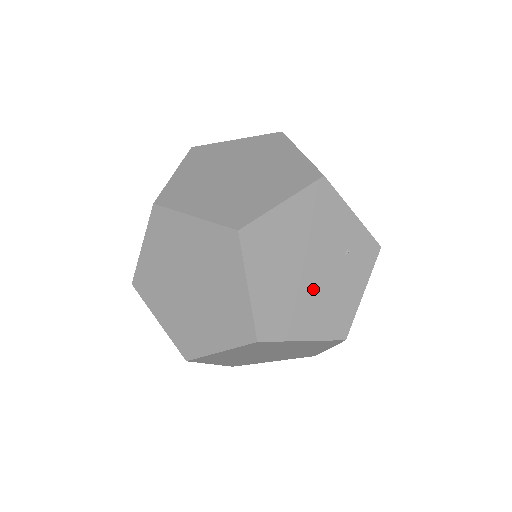
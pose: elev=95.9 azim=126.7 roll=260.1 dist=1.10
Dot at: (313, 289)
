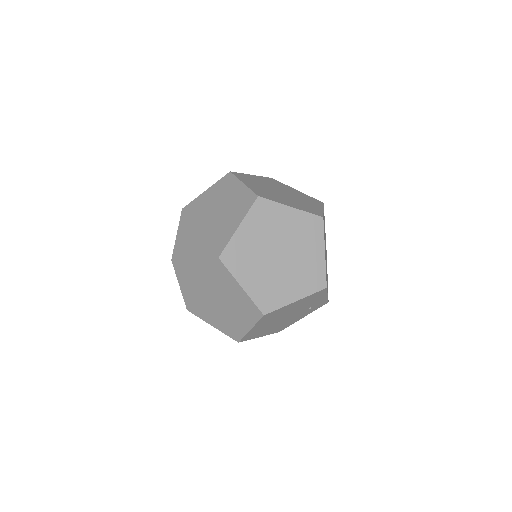
Dot at: (281, 322)
